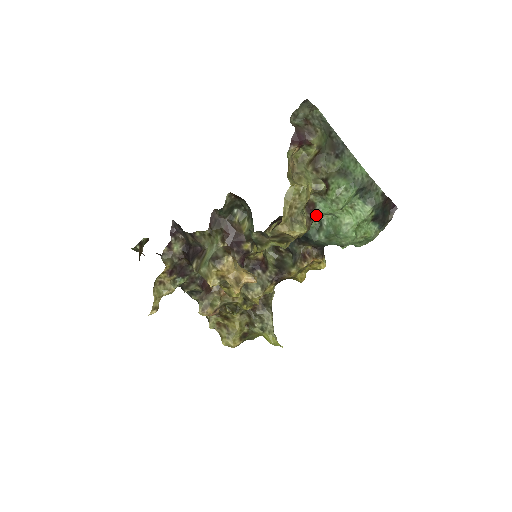
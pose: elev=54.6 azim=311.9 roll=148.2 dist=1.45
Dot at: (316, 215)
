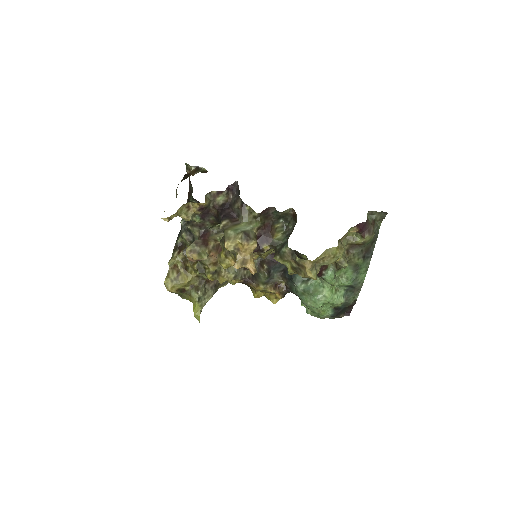
Dot at: (321, 274)
